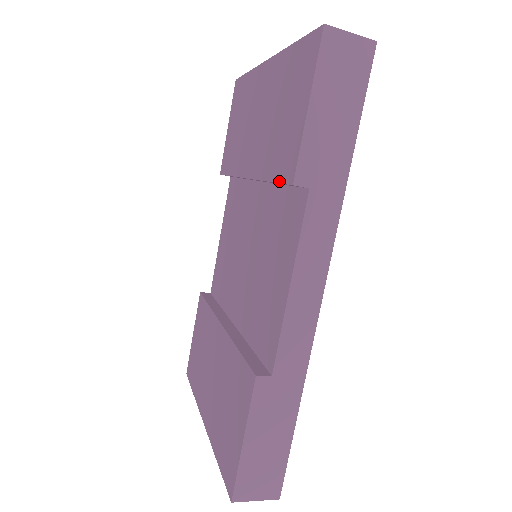
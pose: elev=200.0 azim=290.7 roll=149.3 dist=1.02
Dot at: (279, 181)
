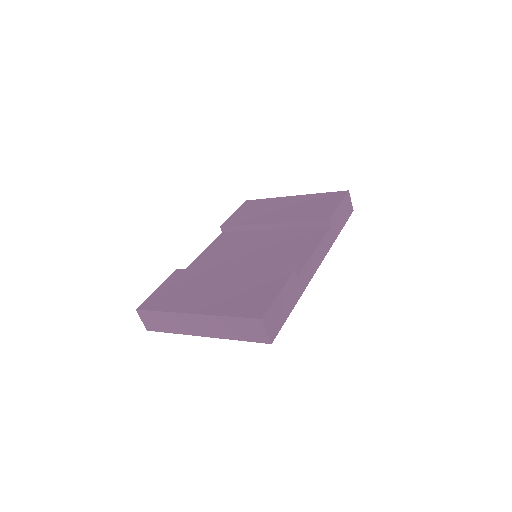
Dot at: (314, 220)
